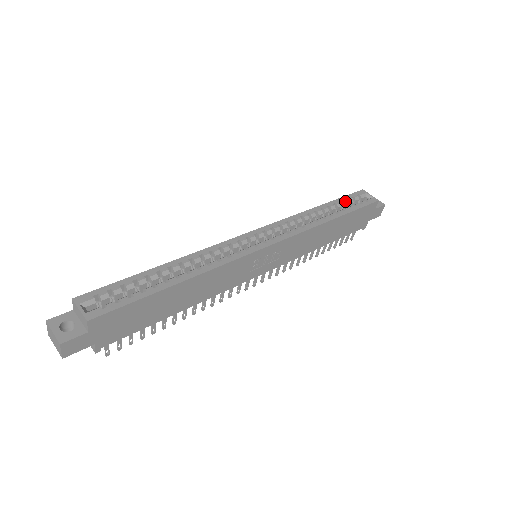
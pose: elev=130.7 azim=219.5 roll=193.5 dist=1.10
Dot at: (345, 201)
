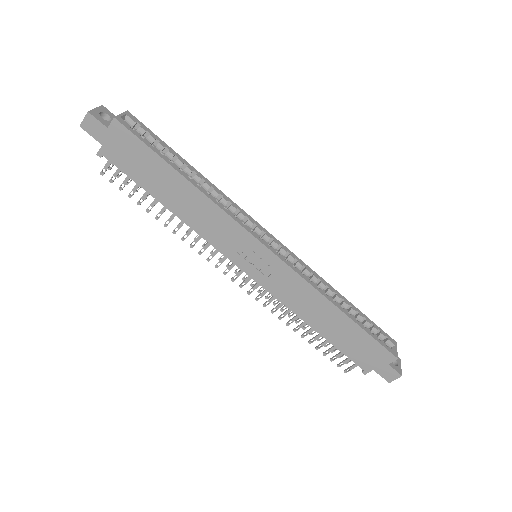
Dot at: (369, 323)
